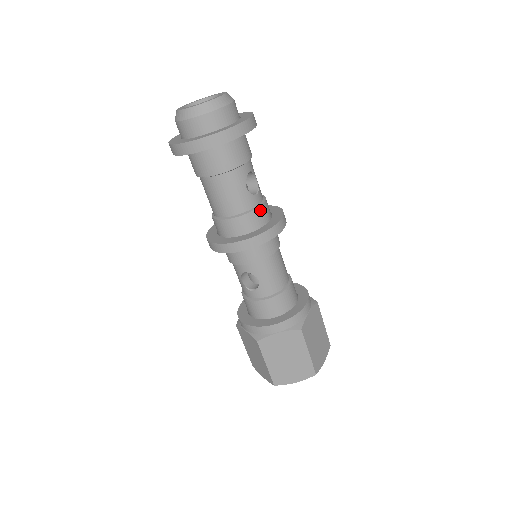
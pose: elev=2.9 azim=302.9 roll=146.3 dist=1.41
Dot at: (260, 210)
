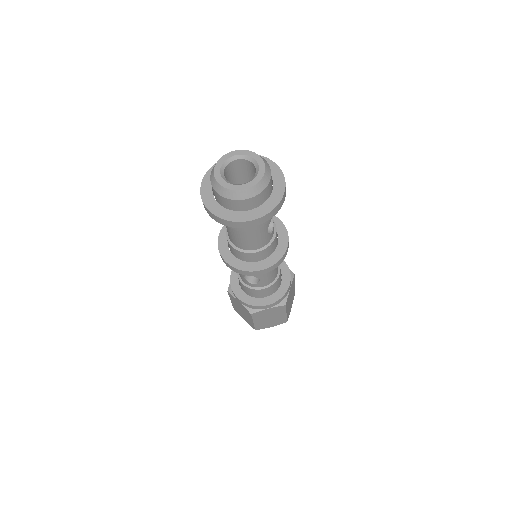
Dot at: (273, 242)
